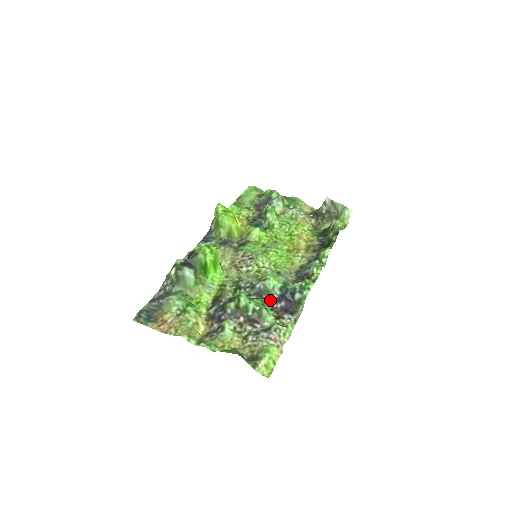
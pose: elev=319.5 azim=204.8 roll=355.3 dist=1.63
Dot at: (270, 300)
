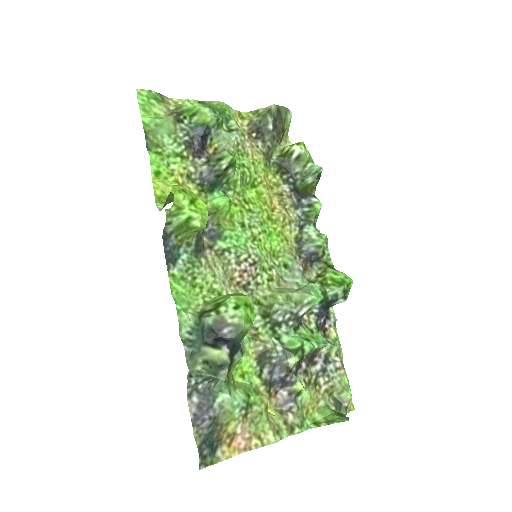
Dot at: (310, 318)
